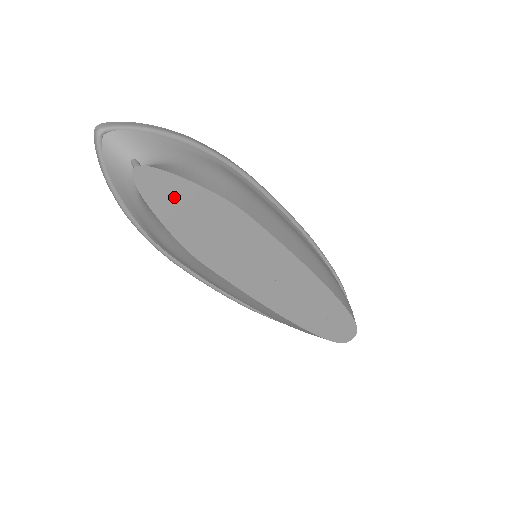
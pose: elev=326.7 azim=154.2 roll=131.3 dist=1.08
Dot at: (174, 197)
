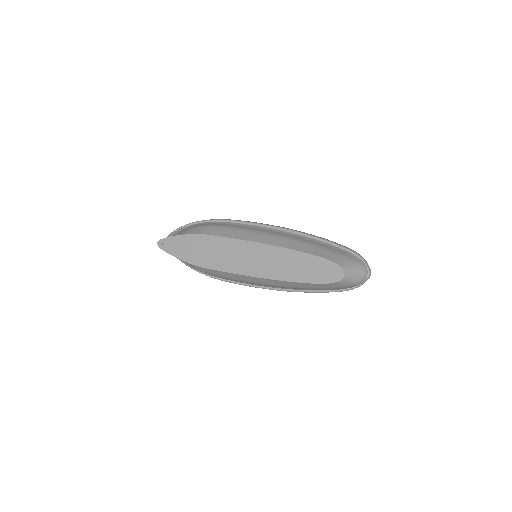
Dot at: (175, 245)
